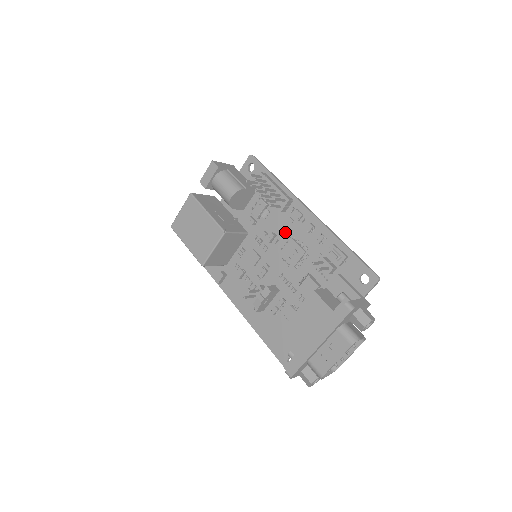
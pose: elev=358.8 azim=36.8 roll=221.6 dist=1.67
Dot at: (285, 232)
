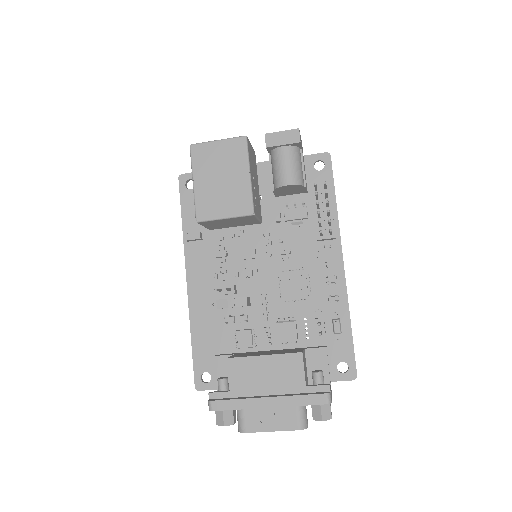
Dot at: (302, 259)
